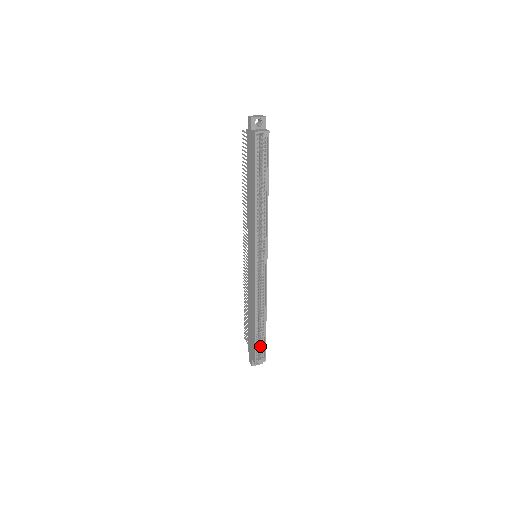
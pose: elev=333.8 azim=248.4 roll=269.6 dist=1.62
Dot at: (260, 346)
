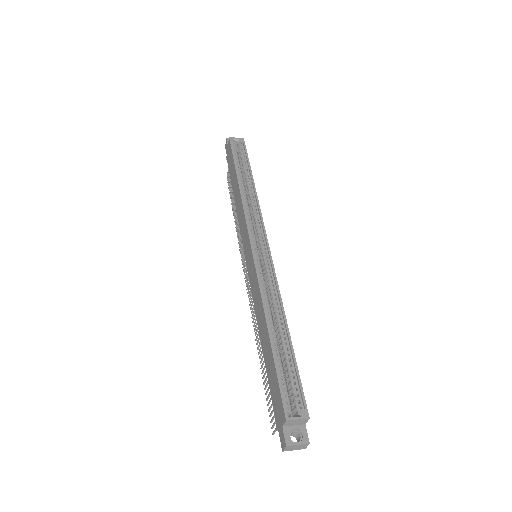
Dot at: (290, 386)
